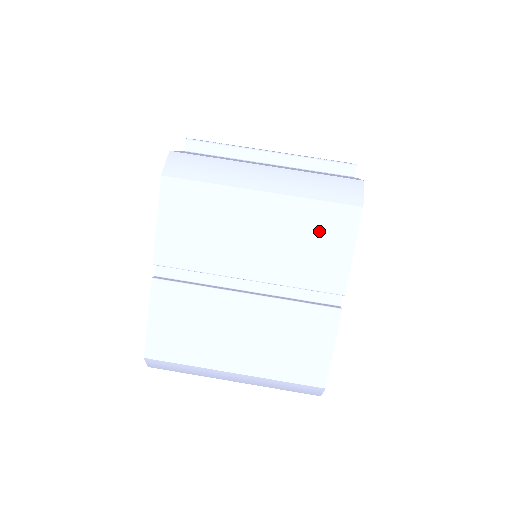
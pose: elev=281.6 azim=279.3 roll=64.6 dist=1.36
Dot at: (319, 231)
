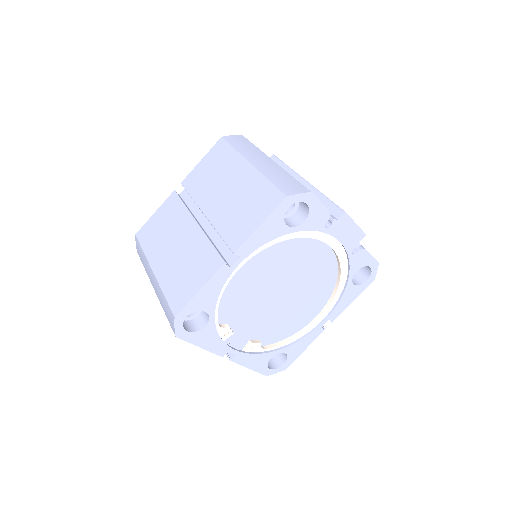
Dot at: (255, 201)
